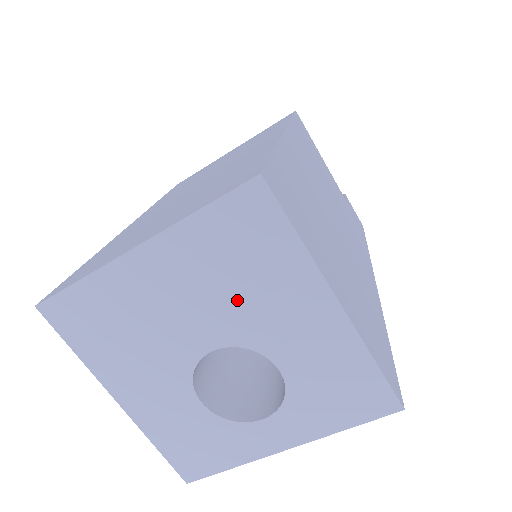
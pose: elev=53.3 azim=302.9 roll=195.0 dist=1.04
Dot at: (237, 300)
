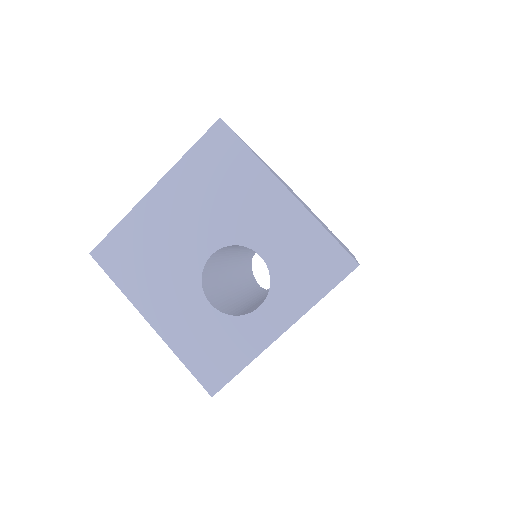
Dot at: (222, 208)
